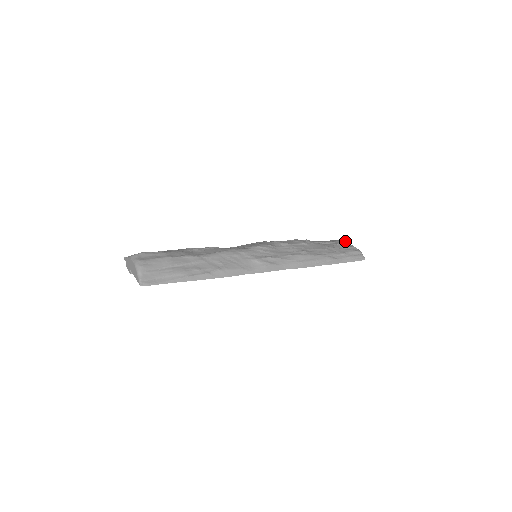
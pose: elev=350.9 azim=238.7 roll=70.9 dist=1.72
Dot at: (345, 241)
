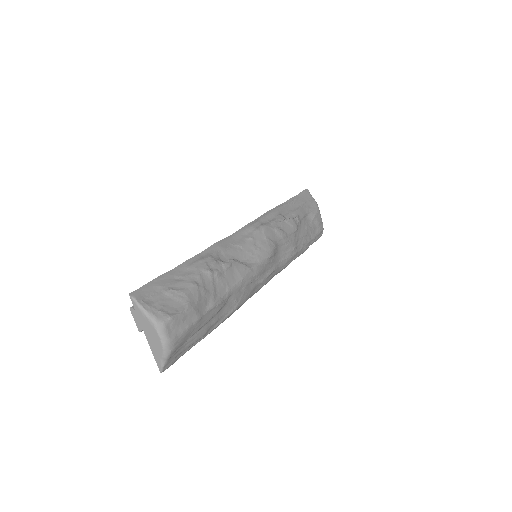
Dot at: (318, 209)
